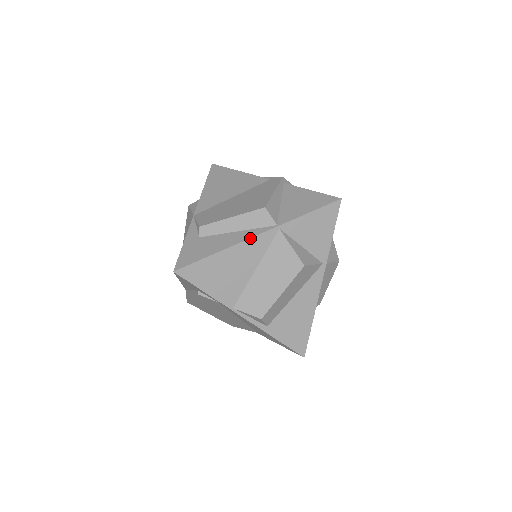
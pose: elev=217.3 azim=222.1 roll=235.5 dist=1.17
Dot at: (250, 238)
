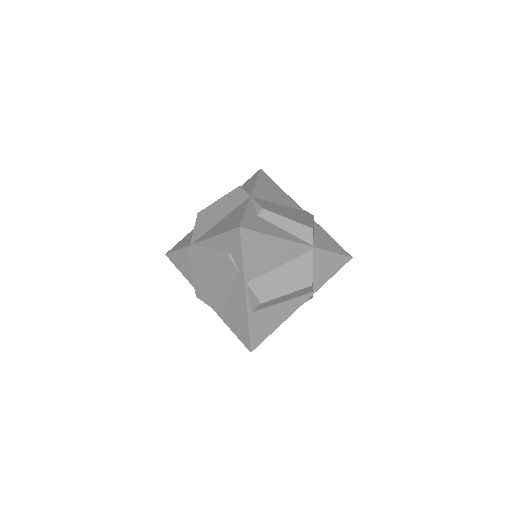
Dot at: (295, 242)
